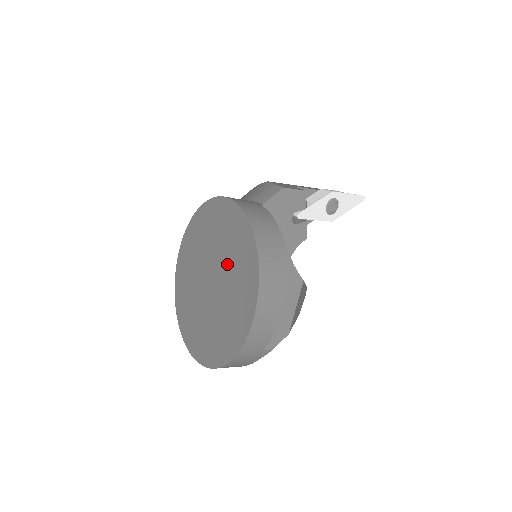
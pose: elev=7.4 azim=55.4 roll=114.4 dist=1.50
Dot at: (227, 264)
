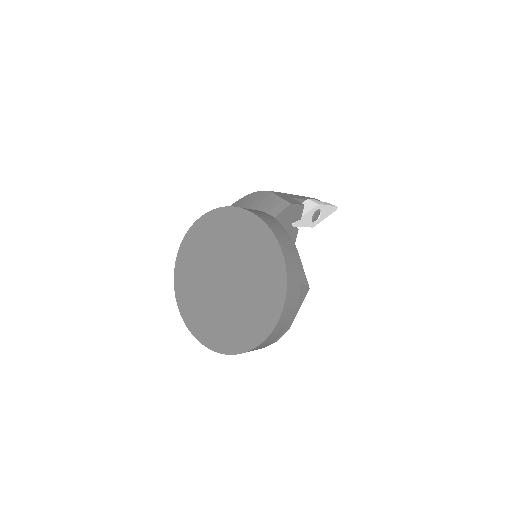
Dot at: (248, 270)
